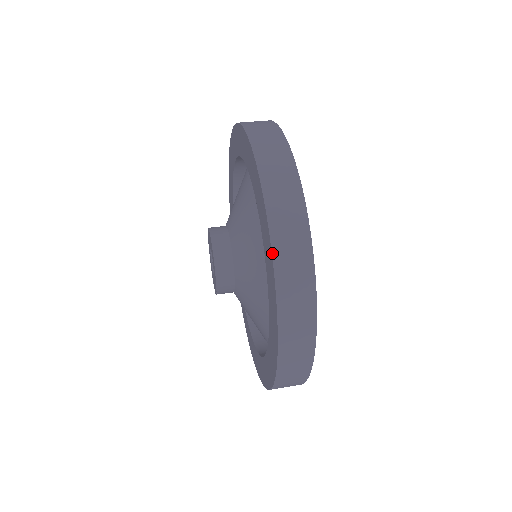
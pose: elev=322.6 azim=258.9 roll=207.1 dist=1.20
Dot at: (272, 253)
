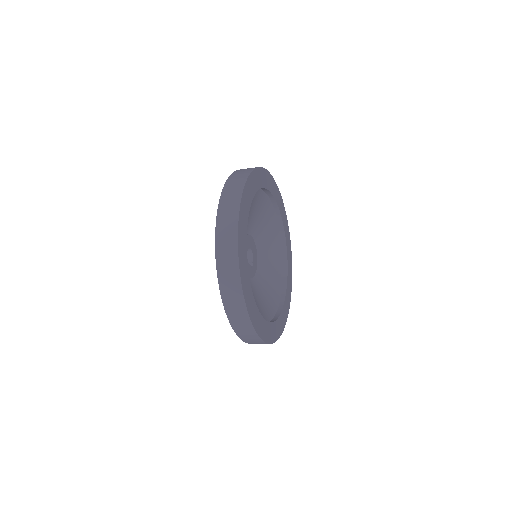
Dot at: occluded
